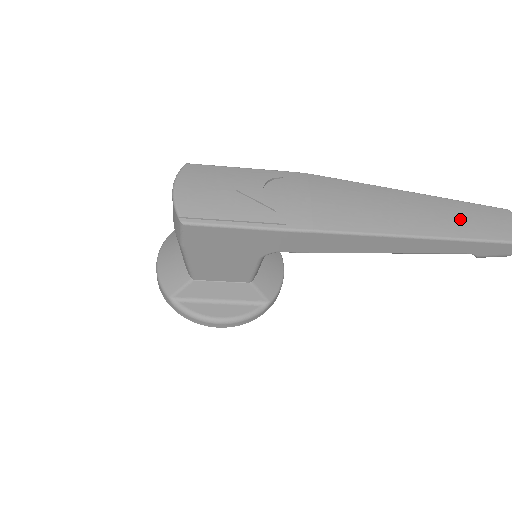
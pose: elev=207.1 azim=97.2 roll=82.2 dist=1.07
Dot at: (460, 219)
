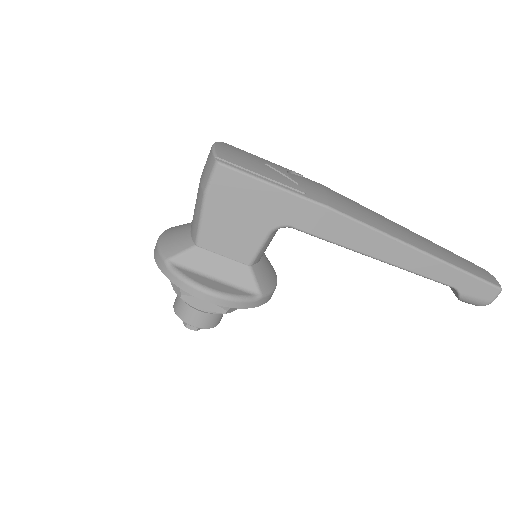
Dot at: (447, 254)
